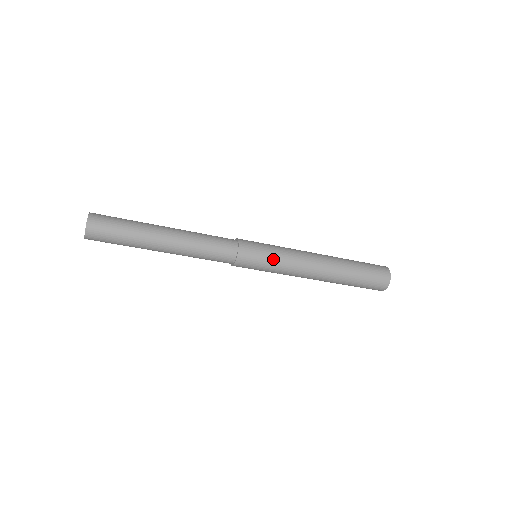
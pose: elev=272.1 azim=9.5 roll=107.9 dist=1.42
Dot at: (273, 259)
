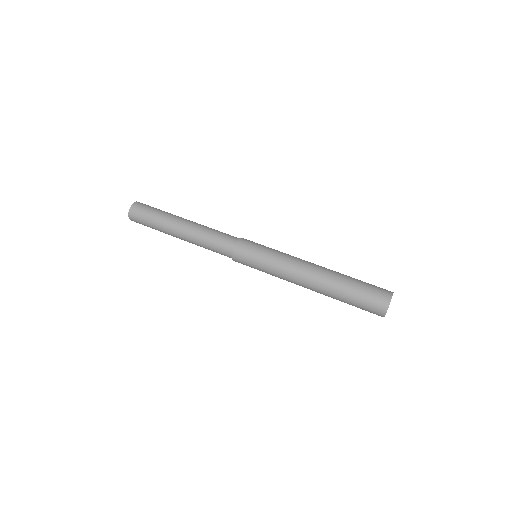
Dot at: (262, 266)
